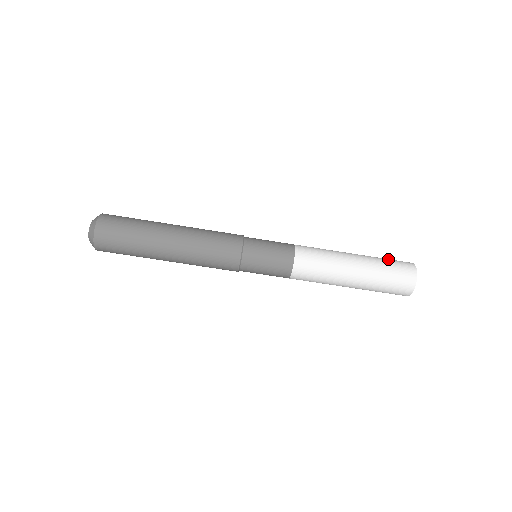
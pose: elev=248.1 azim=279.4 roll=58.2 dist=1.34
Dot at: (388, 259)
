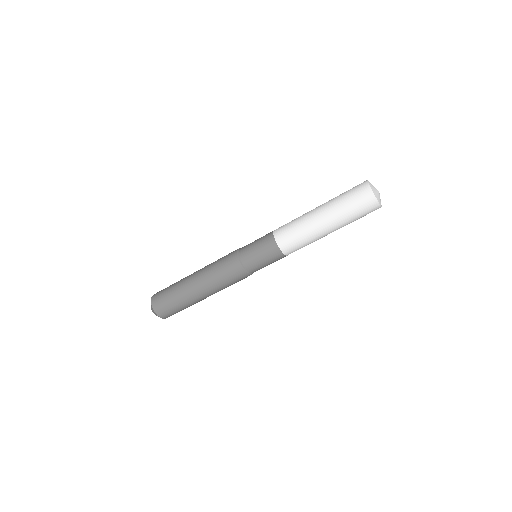
Dot at: (349, 201)
